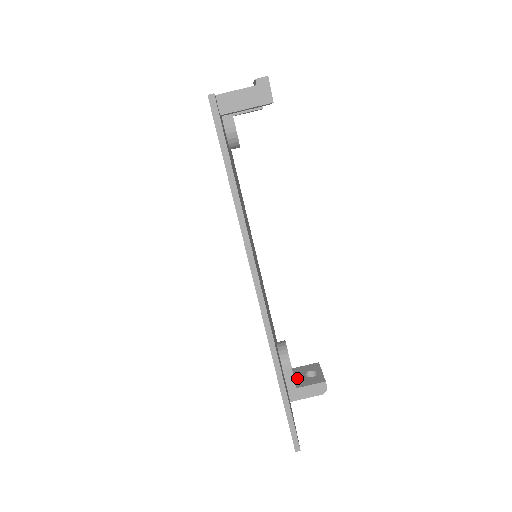
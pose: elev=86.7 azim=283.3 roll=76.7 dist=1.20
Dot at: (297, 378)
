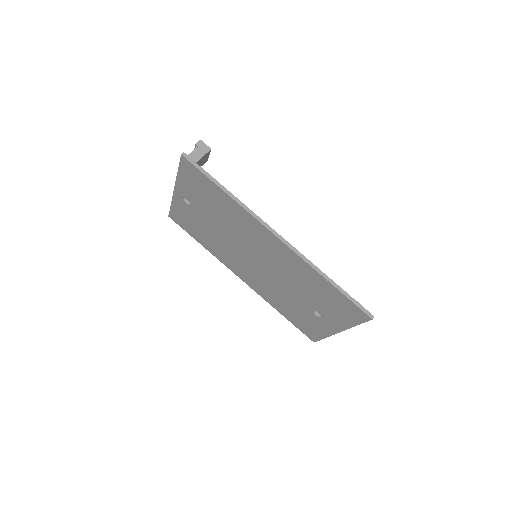
Dot at: occluded
